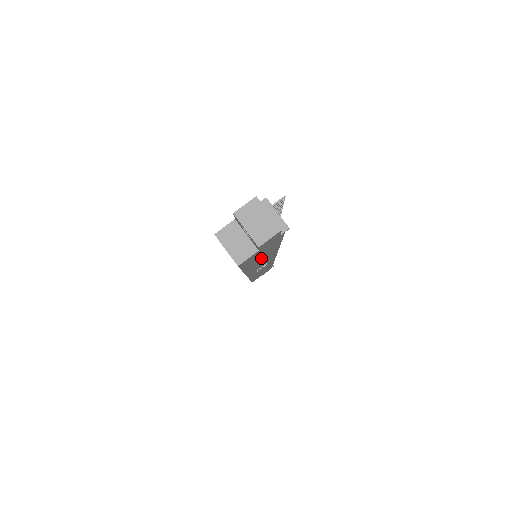
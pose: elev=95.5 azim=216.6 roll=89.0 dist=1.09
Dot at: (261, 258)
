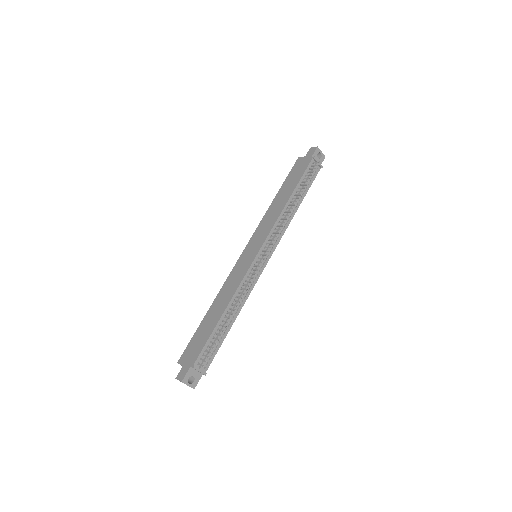
Dot at: occluded
